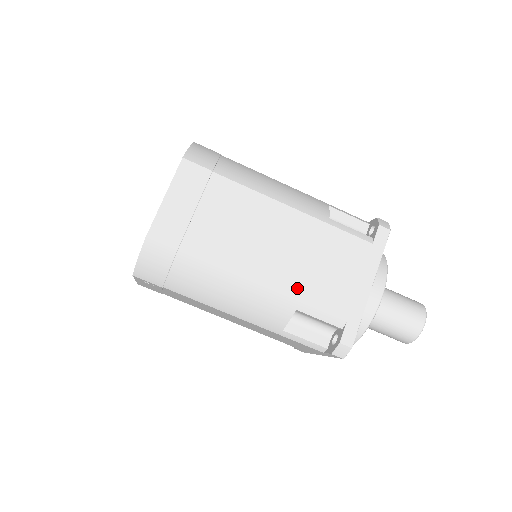
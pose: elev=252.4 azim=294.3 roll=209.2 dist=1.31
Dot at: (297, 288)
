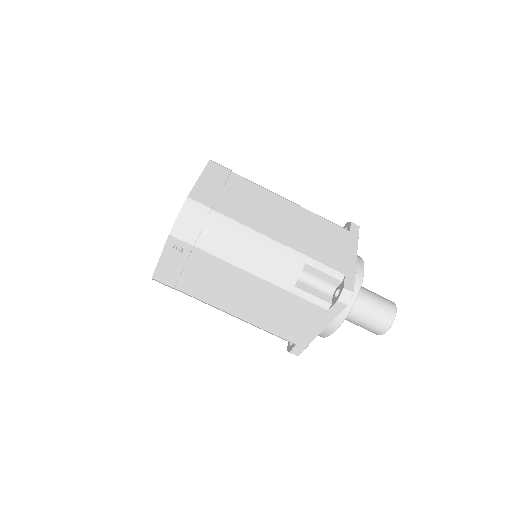
Dot at: (304, 248)
